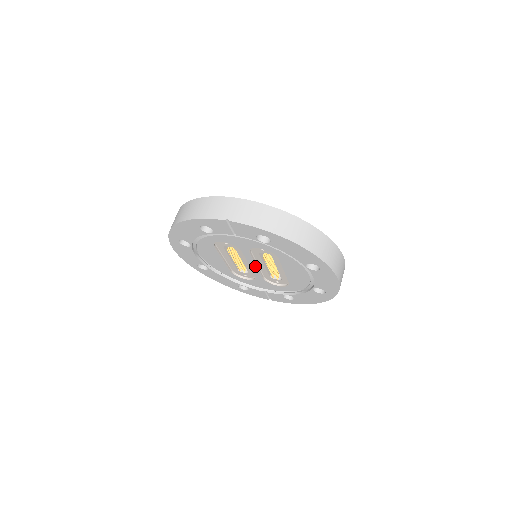
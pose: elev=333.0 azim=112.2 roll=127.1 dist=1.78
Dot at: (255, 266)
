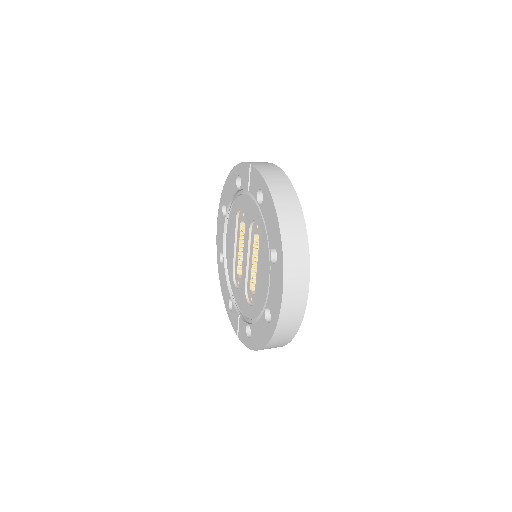
Dot at: (246, 258)
